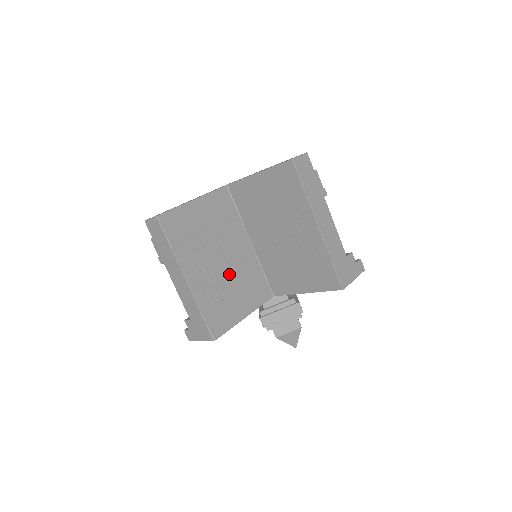
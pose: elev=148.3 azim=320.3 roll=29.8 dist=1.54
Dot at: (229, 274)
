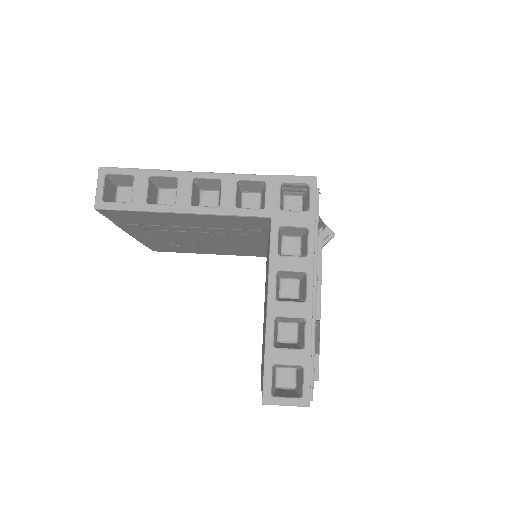
Dot at: (206, 243)
